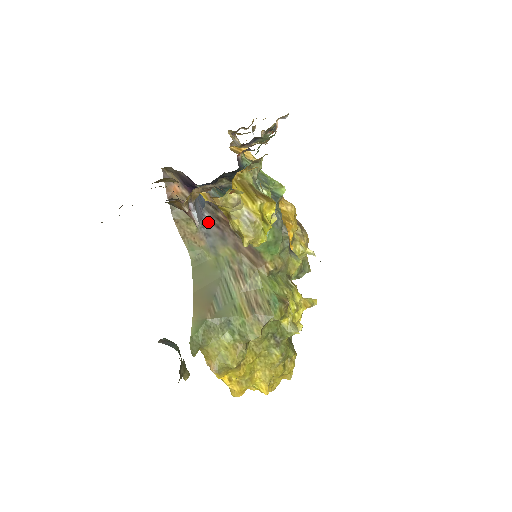
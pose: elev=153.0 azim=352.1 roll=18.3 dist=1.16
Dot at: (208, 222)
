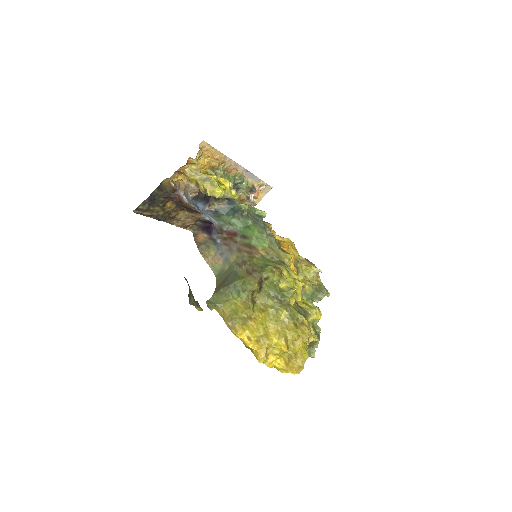
Dot at: (220, 245)
